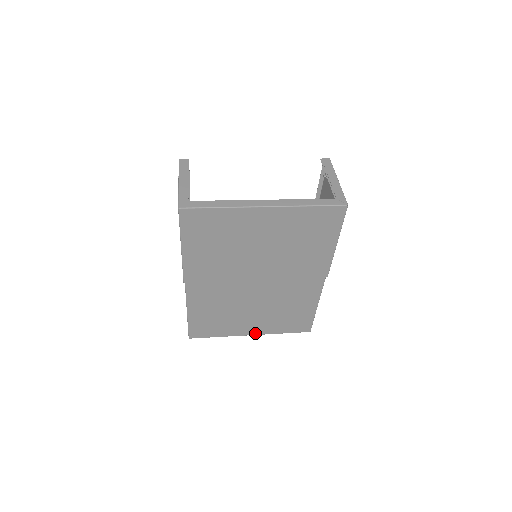
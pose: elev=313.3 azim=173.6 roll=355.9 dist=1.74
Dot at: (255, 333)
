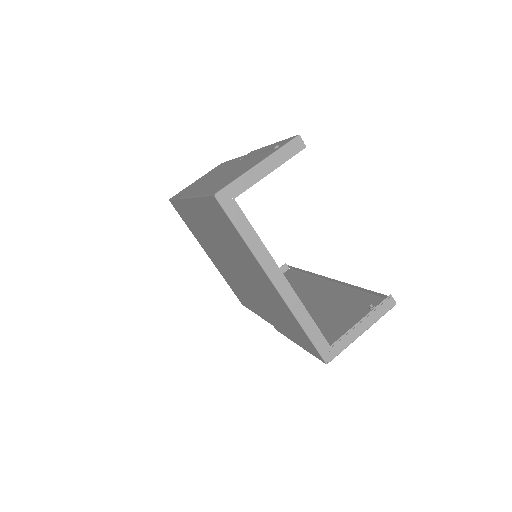
Dot at: occluded
